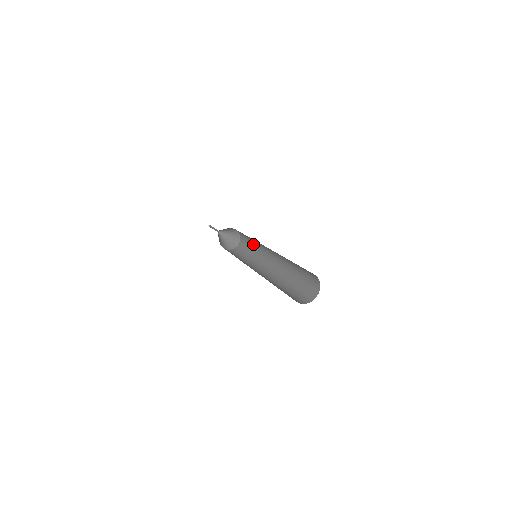
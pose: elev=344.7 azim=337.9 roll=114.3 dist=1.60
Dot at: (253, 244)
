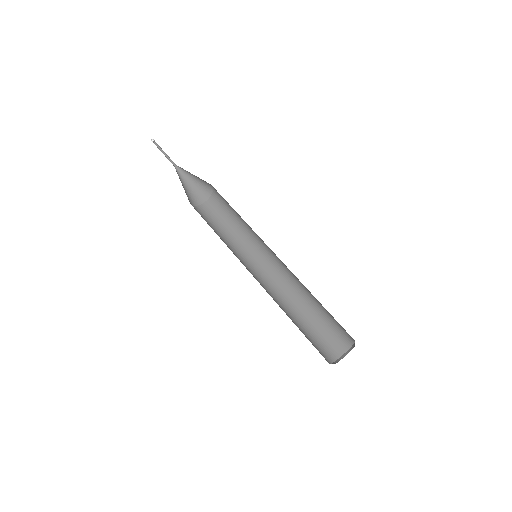
Dot at: occluded
